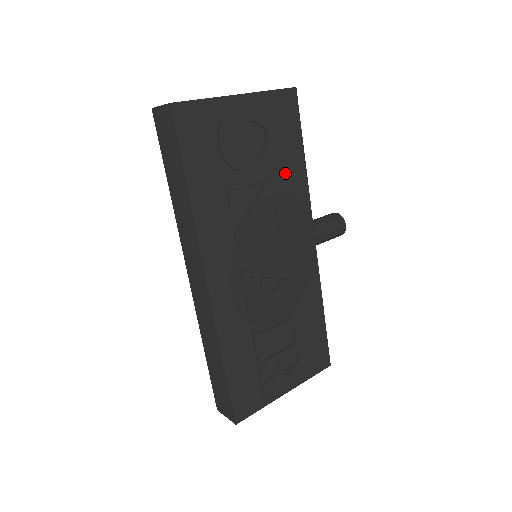
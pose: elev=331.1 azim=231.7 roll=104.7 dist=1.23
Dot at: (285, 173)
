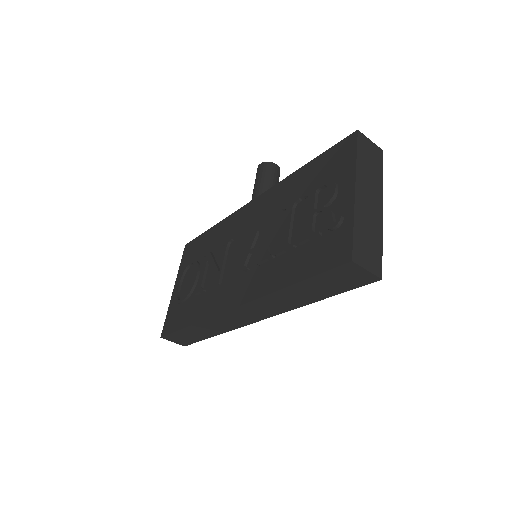
Dot at: occluded
